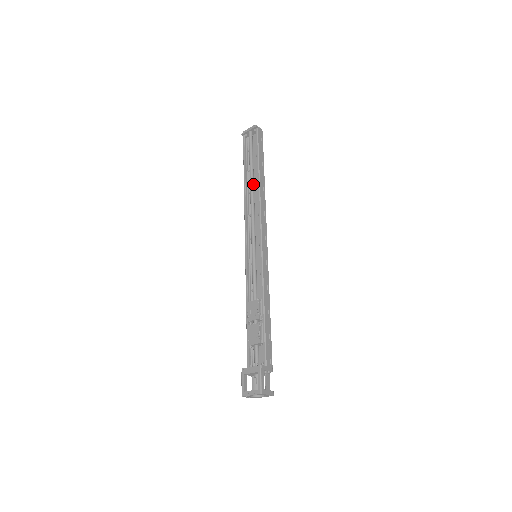
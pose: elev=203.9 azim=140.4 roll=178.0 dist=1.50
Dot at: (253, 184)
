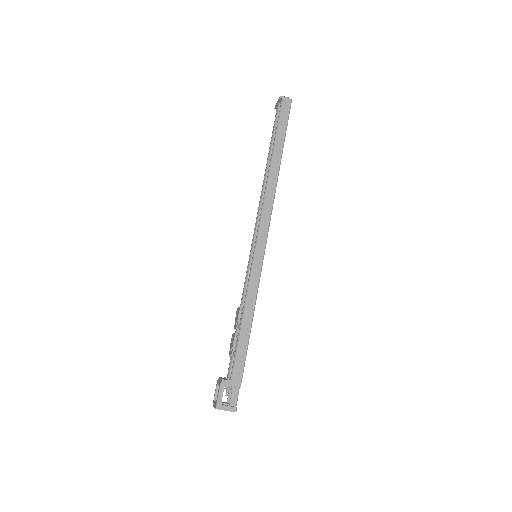
Dot at: occluded
